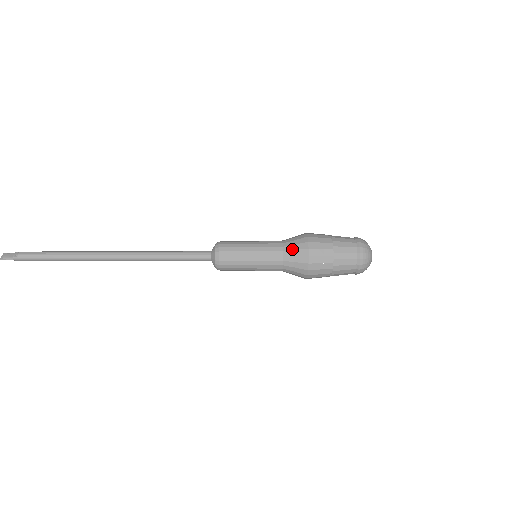
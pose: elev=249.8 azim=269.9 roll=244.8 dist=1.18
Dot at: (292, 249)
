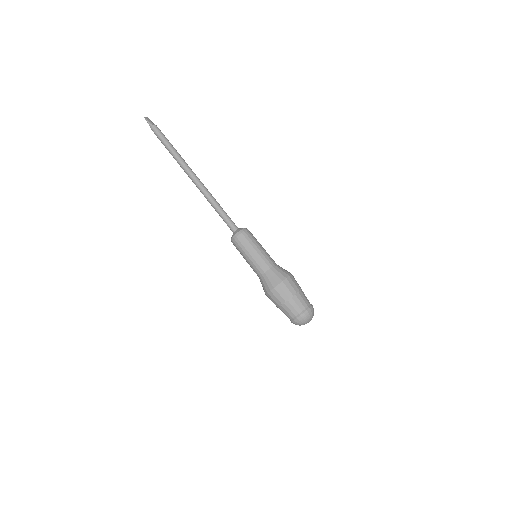
Dot at: (278, 270)
